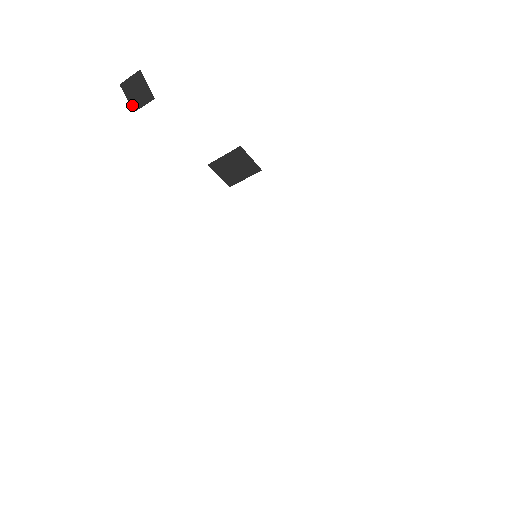
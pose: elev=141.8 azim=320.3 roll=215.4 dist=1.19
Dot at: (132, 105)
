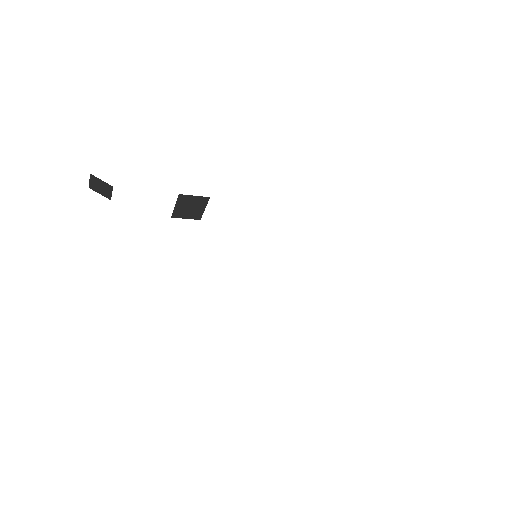
Dot at: (106, 197)
